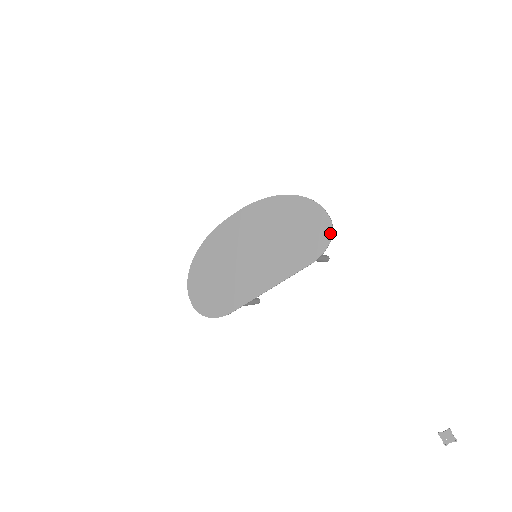
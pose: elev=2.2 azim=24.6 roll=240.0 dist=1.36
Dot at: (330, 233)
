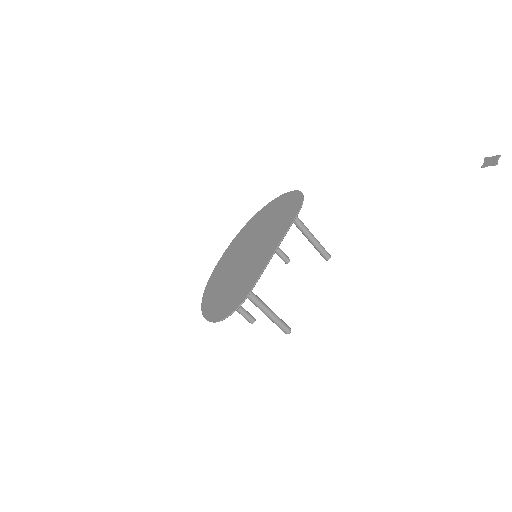
Dot at: (300, 194)
